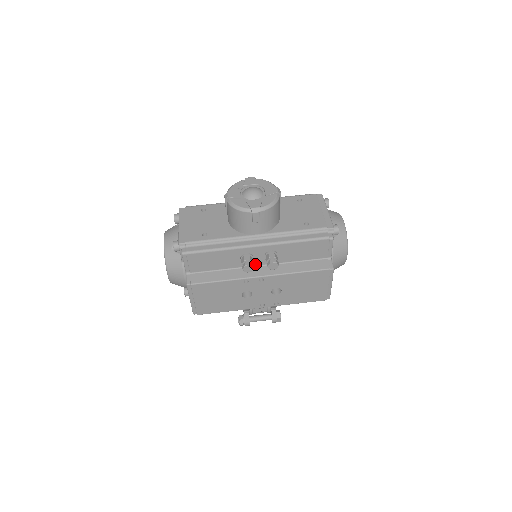
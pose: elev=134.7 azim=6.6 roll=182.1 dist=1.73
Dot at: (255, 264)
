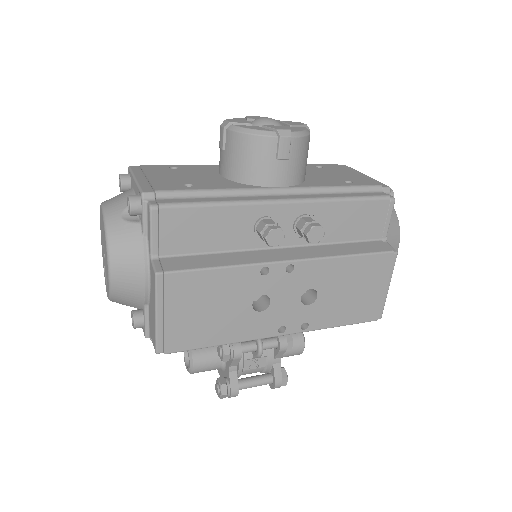
Dot at: occluded
